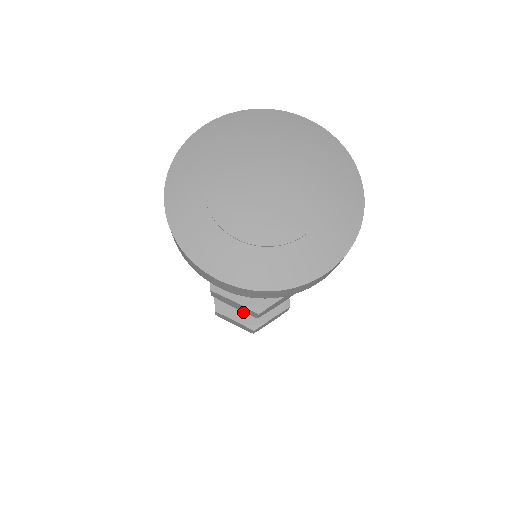
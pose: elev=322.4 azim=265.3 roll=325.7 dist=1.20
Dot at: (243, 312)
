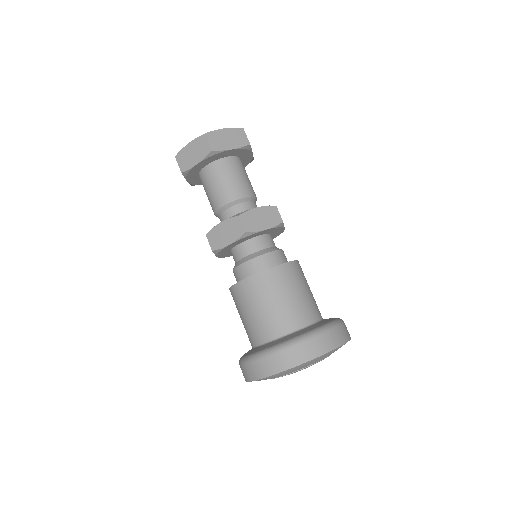
Dot at: occluded
